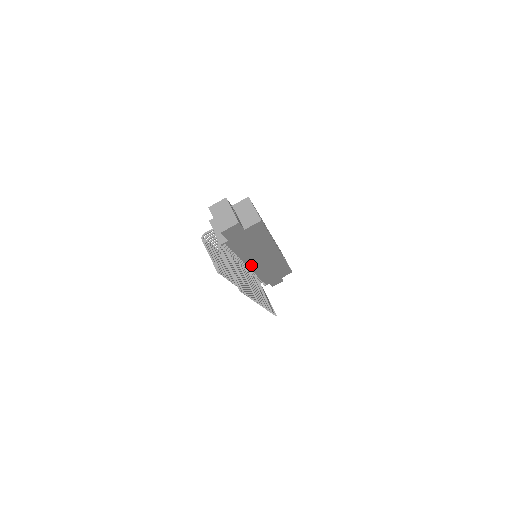
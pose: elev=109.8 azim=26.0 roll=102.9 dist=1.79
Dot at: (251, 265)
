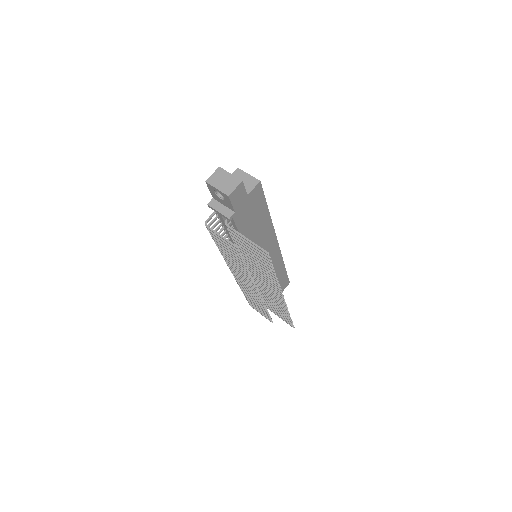
Dot at: occluded
